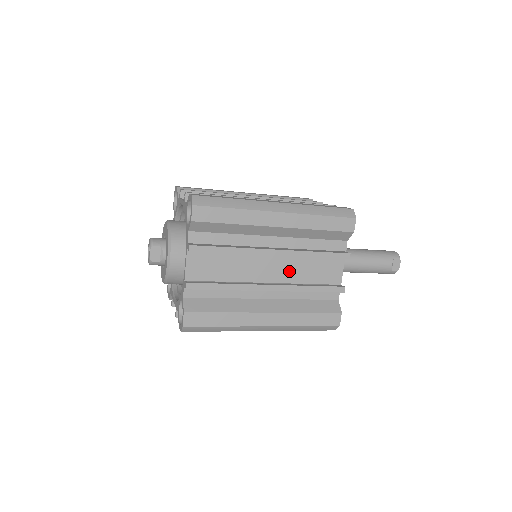
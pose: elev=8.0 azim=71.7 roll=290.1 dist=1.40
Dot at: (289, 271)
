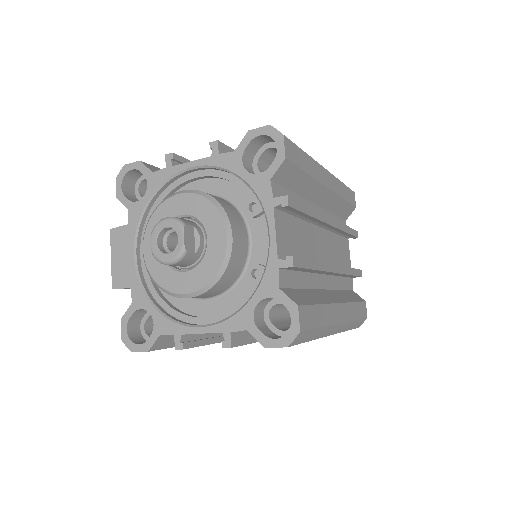
Dot at: (330, 252)
